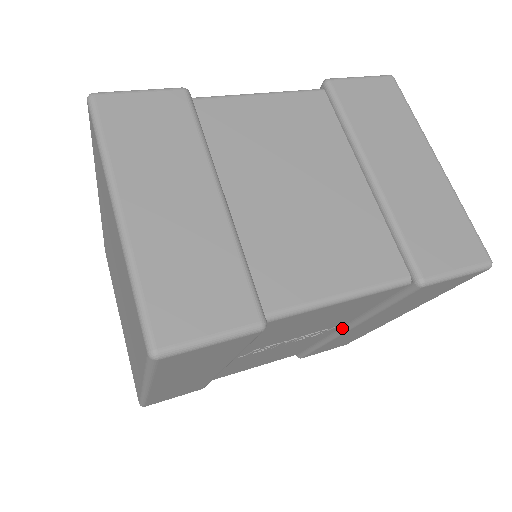
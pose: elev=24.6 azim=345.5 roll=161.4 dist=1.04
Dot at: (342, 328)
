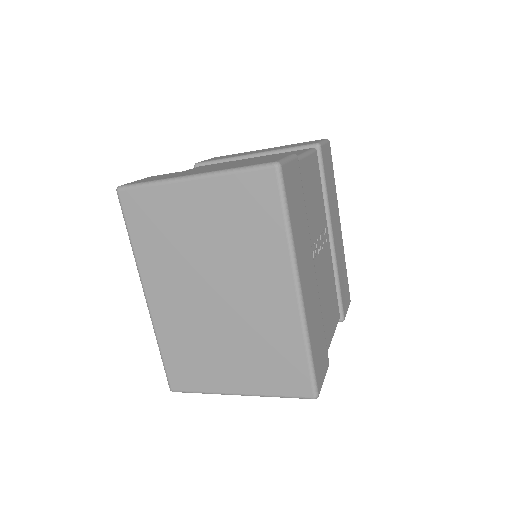
Dot at: (329, 235)
